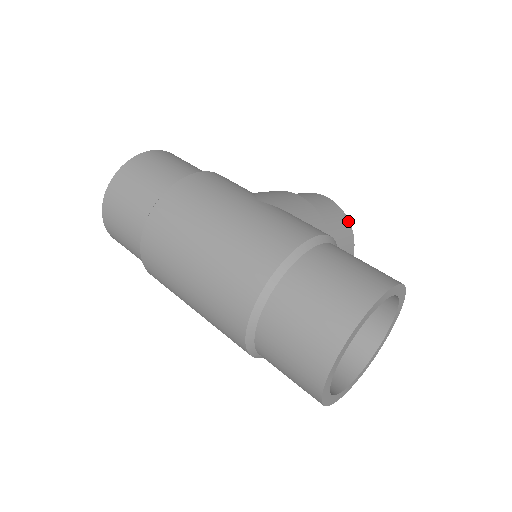
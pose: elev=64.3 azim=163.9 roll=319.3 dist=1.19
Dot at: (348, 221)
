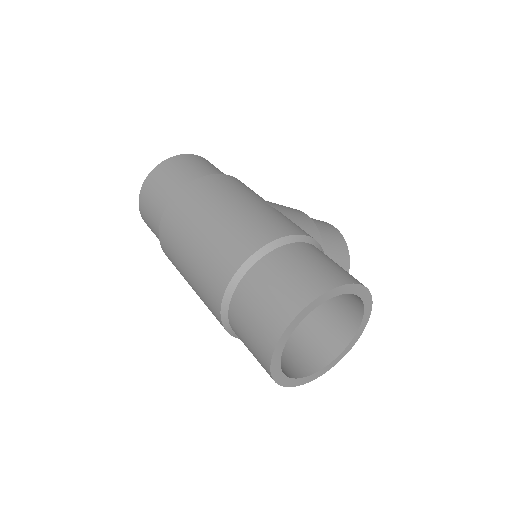
Dot at: (347, 249)
